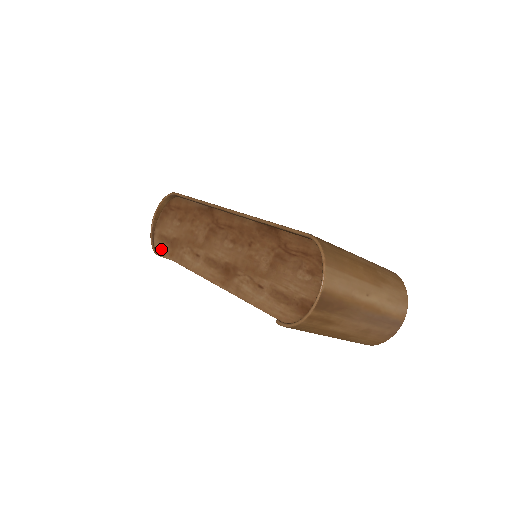
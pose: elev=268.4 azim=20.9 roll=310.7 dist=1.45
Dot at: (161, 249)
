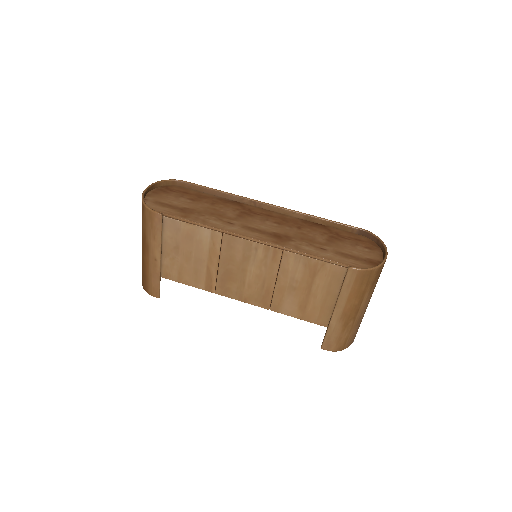
Dot at: (164, 210)
